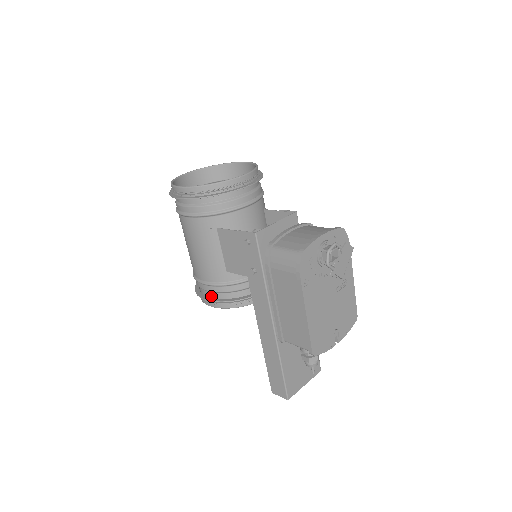
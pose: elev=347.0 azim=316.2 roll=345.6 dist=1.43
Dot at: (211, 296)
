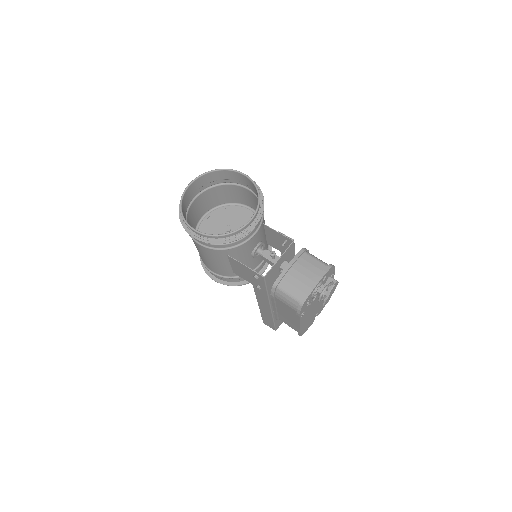
Dot at: (218, 278)
